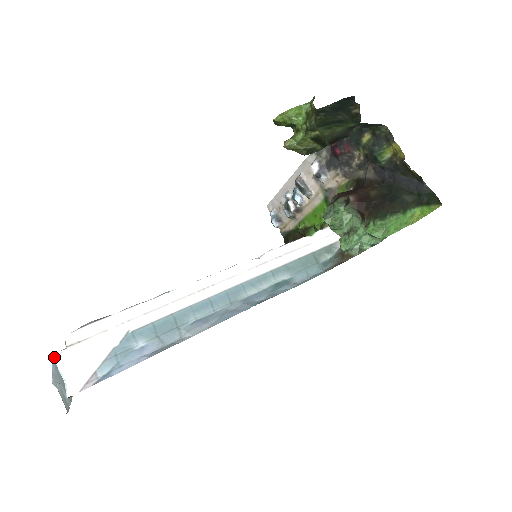
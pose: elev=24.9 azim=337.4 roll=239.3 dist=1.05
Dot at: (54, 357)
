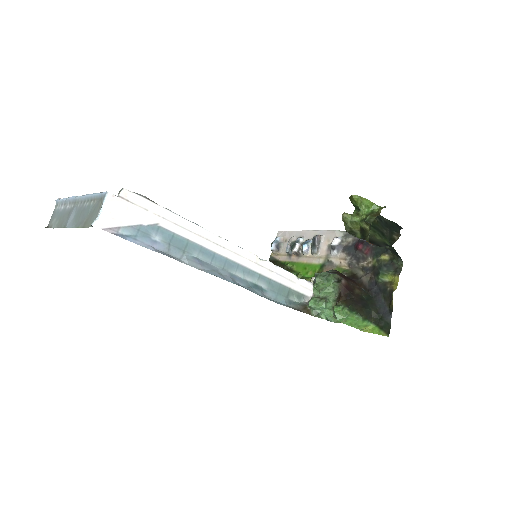
Dot at: (107, 194)
